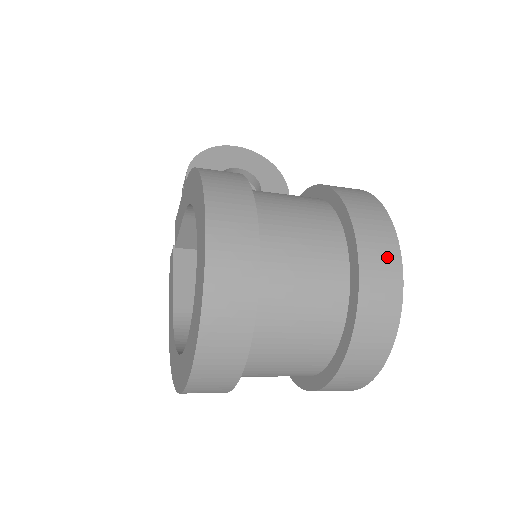
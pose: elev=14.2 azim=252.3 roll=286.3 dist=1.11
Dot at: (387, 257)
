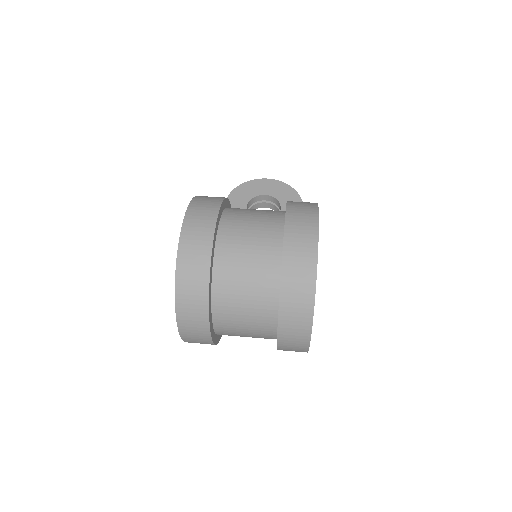
Dot at: (306, 247)
